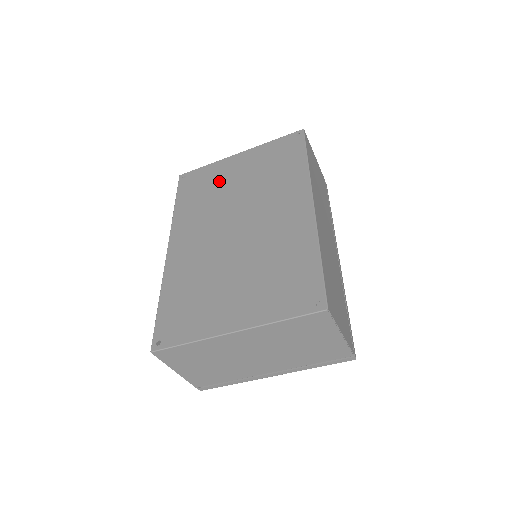
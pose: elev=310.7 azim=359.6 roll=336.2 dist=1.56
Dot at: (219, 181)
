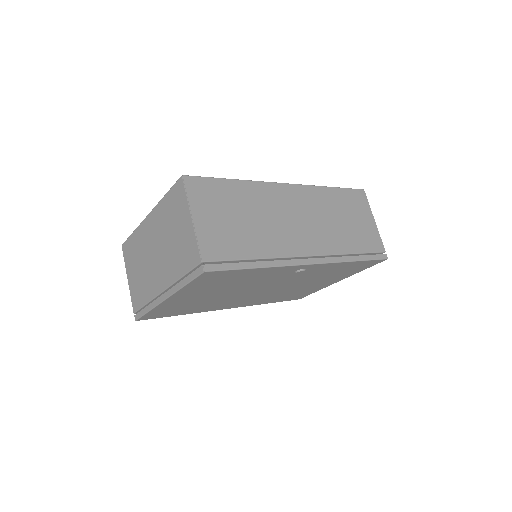
Dot at: occluded
